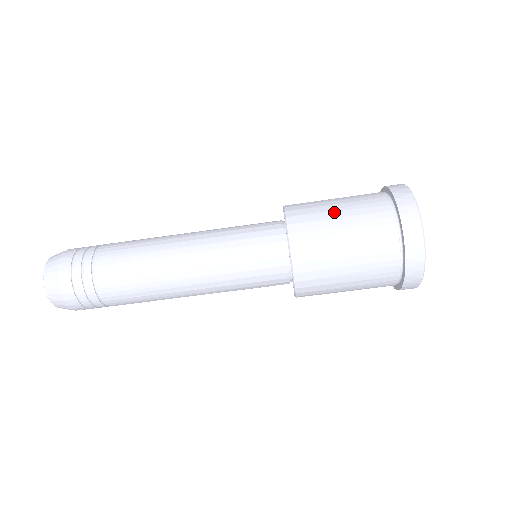
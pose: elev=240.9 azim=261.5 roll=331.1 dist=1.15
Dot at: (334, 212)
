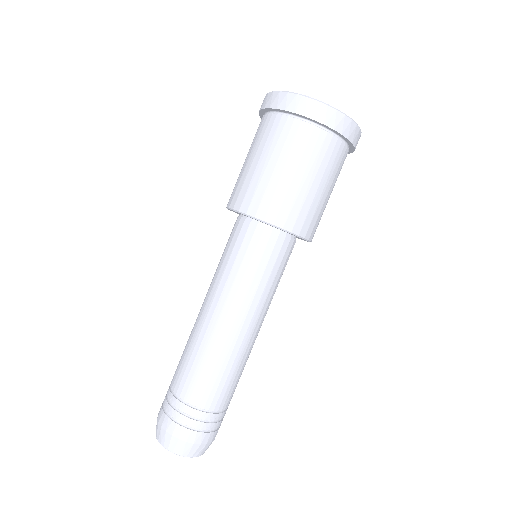
Dot at: (266, 170)
